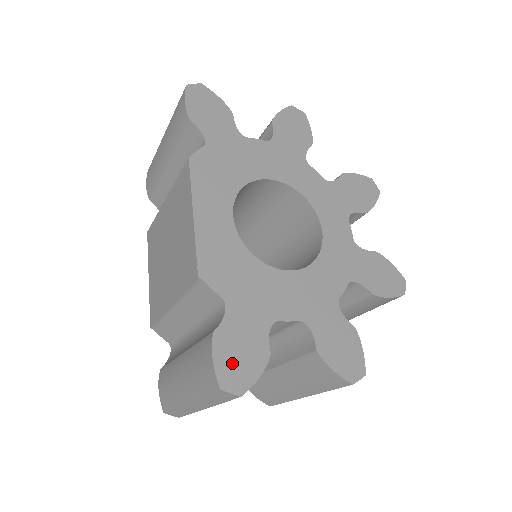
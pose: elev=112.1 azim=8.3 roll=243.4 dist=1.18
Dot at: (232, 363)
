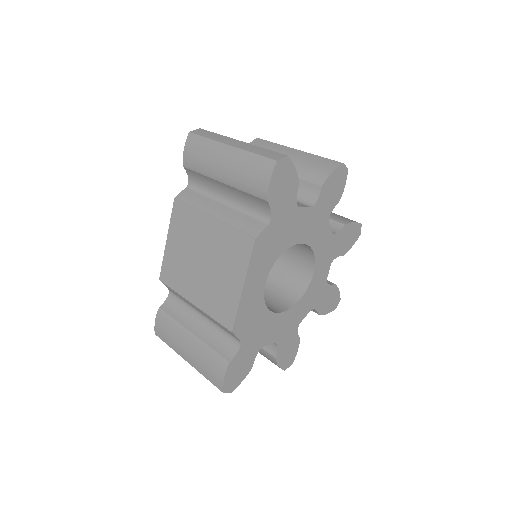
Dot at: (233, 377)
